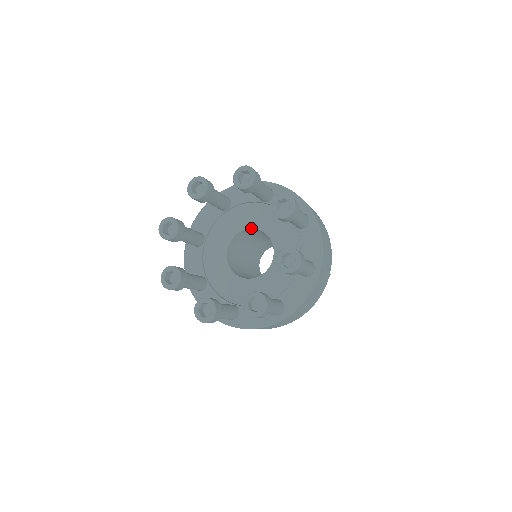
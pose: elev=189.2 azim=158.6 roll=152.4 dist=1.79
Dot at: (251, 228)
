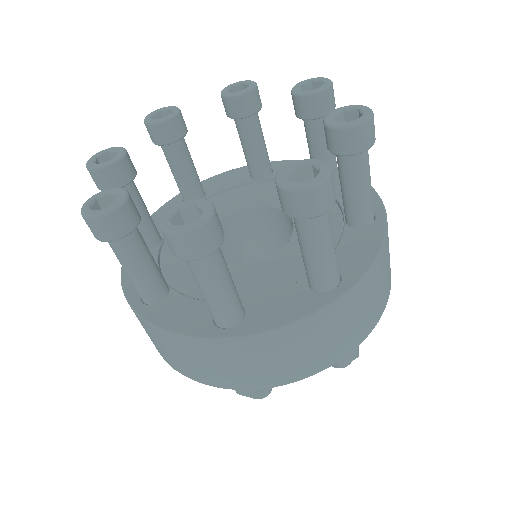
Dot at: occluded
